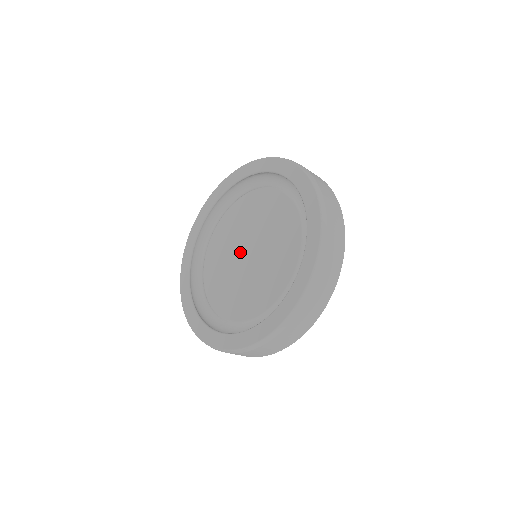
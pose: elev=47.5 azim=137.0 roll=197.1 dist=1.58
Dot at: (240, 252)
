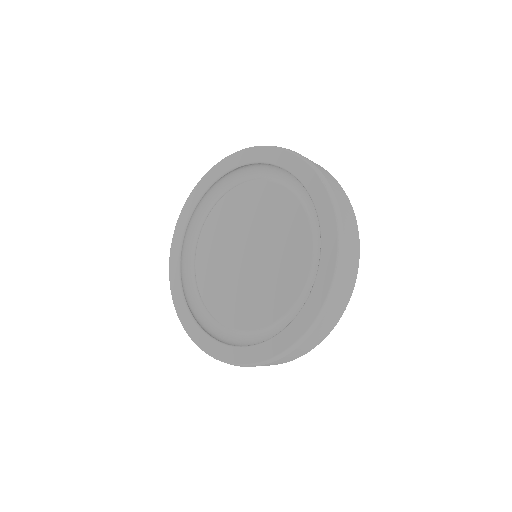
Dot at: (238, 254)
